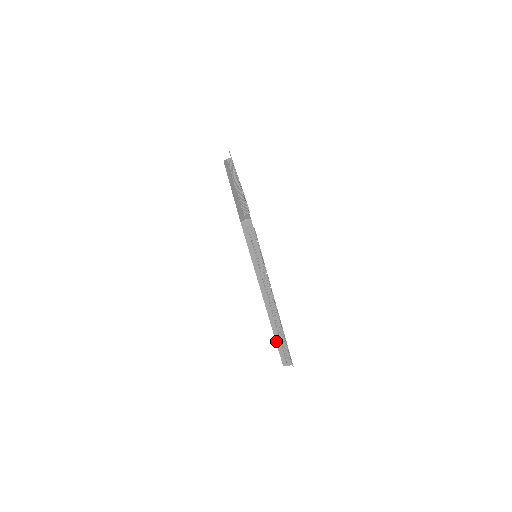
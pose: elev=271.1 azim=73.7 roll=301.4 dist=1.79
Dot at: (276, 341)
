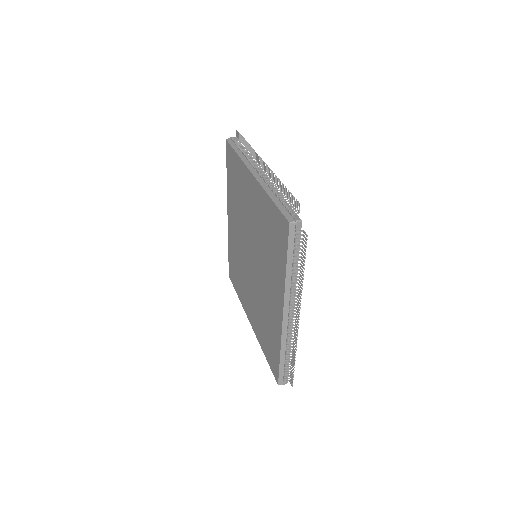
Dot at: (272, 200)
